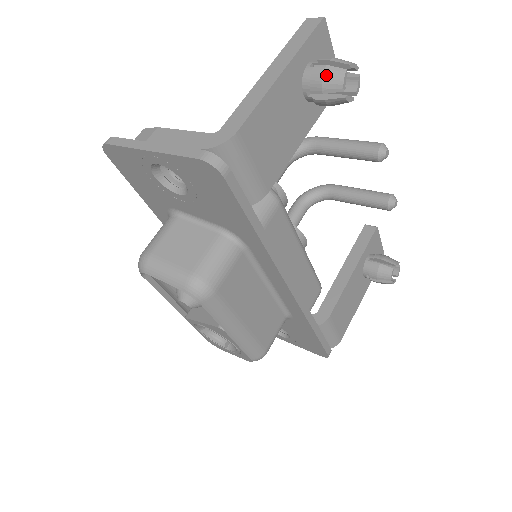
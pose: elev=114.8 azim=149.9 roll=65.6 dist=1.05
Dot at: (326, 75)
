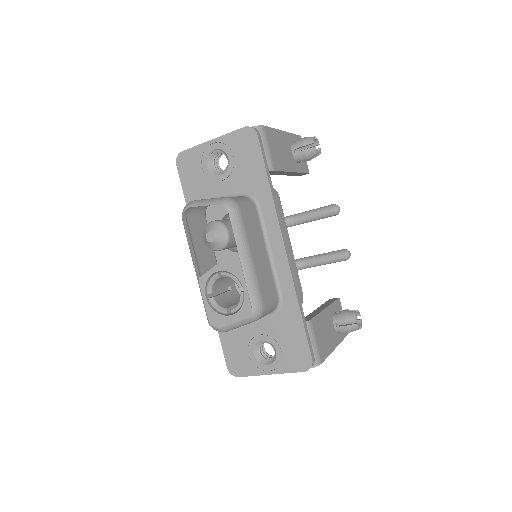
Dot at: (304, 139)
